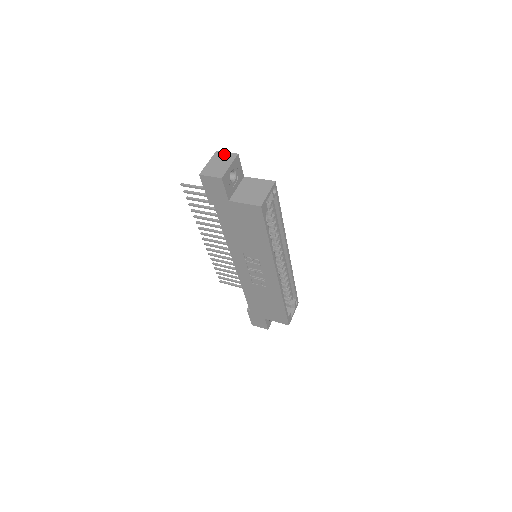
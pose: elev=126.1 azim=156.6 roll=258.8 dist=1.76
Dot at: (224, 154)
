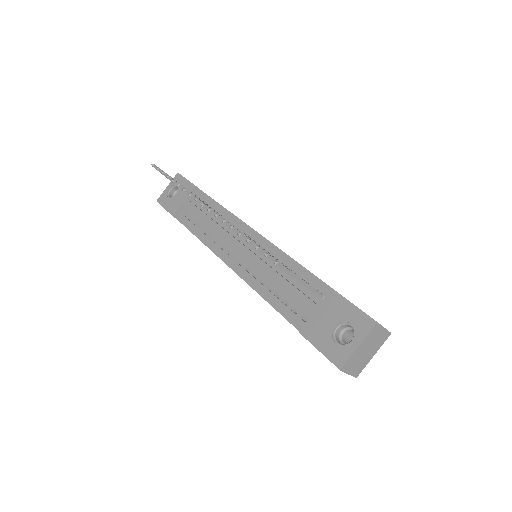
Dot at: (381, 332)
